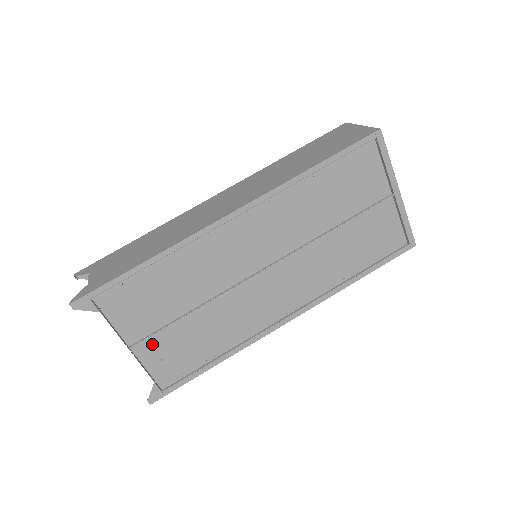
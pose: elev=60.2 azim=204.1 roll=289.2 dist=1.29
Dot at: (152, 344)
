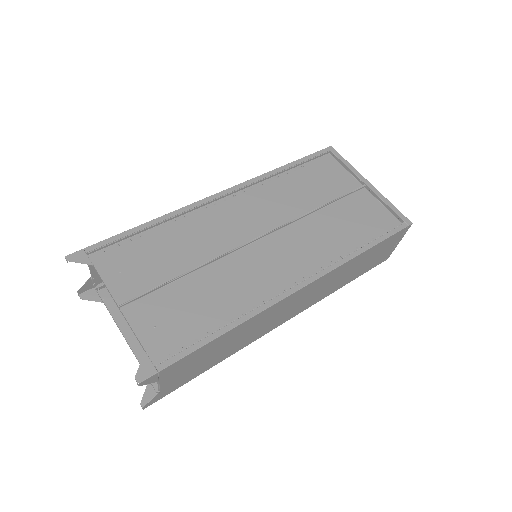
Dot at: (145, 307)
